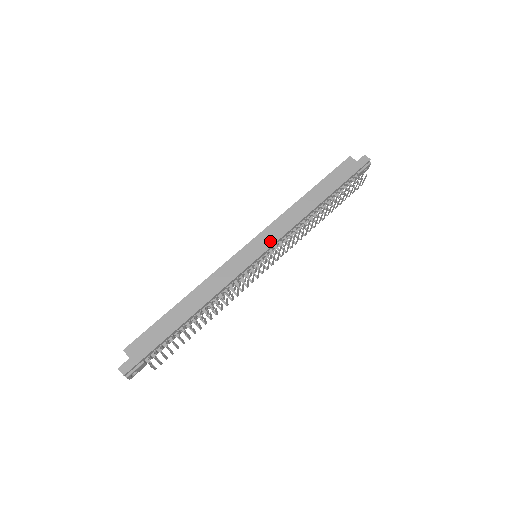
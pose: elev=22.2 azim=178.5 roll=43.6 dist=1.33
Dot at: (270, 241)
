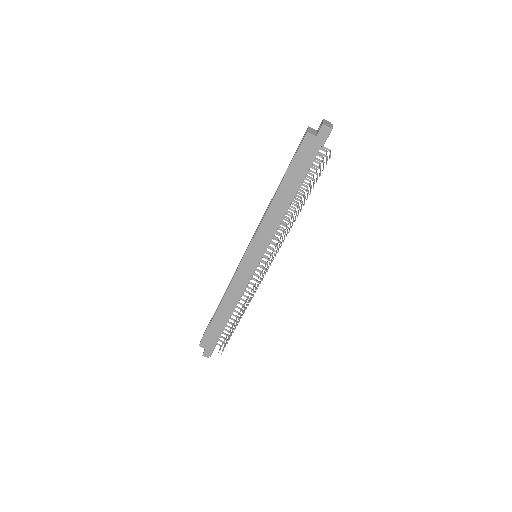
Dot at: (262, 248)
